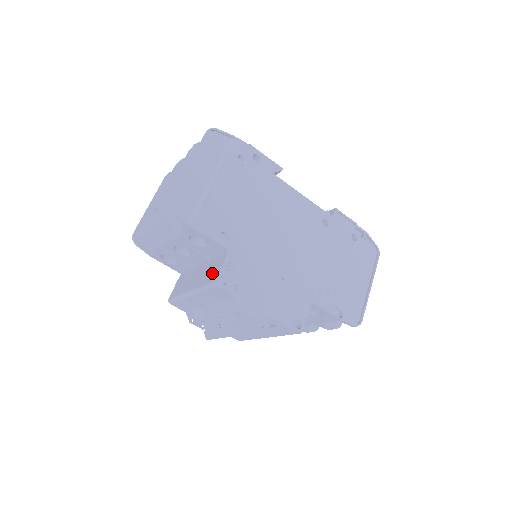
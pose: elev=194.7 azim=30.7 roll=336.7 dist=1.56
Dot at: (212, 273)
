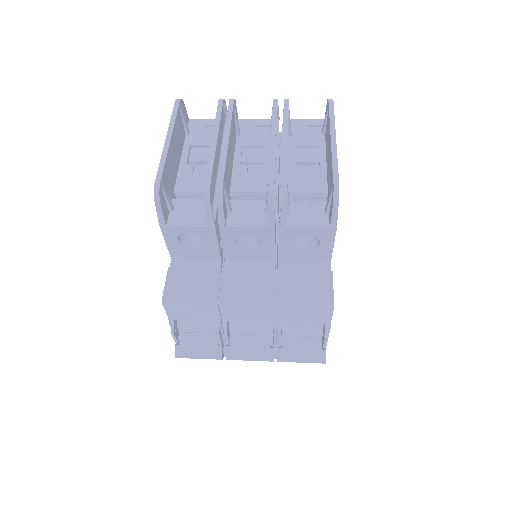
Dot at: (311, 287)
